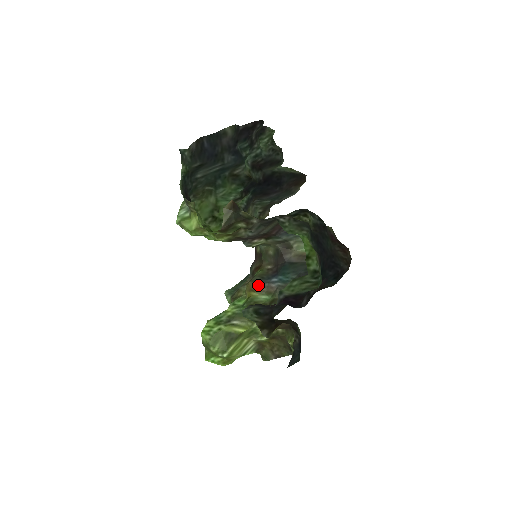
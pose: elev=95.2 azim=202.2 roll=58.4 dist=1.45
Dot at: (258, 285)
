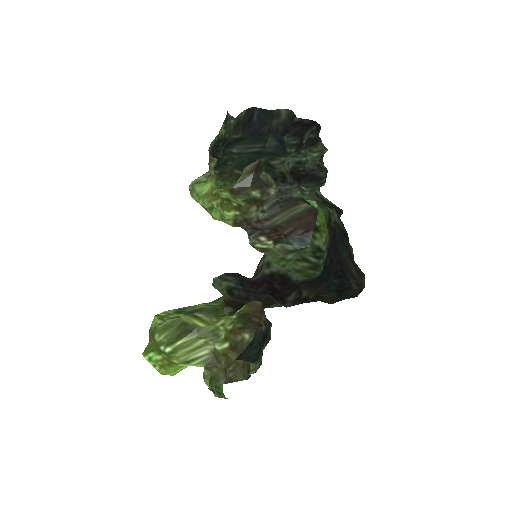
Dot at: occluded
